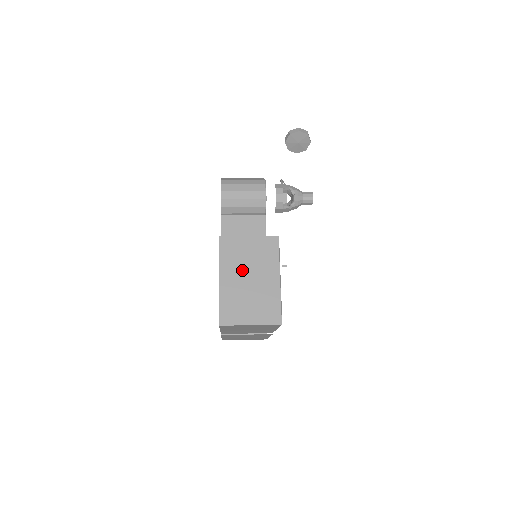
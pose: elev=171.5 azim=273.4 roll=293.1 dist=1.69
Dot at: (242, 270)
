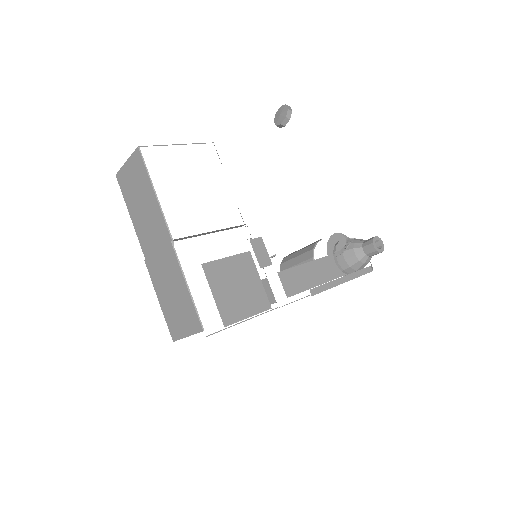
Dot at: occluded
